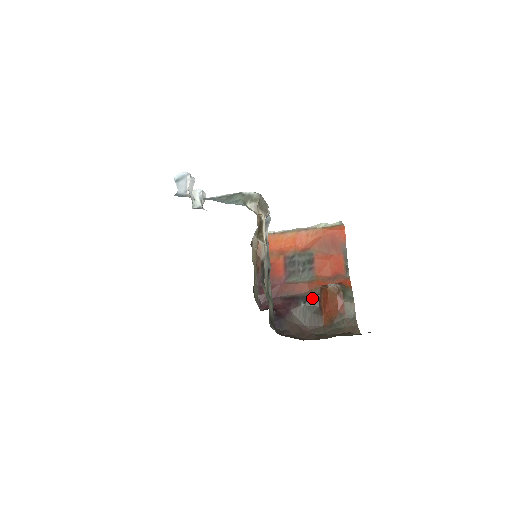
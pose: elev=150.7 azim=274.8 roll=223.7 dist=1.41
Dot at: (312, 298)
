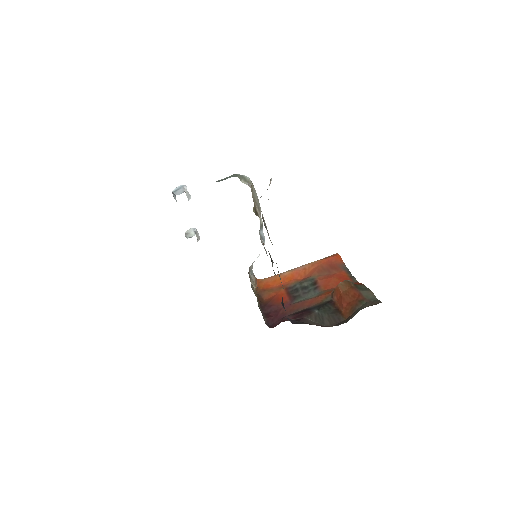
Dot at: (325, 304)
